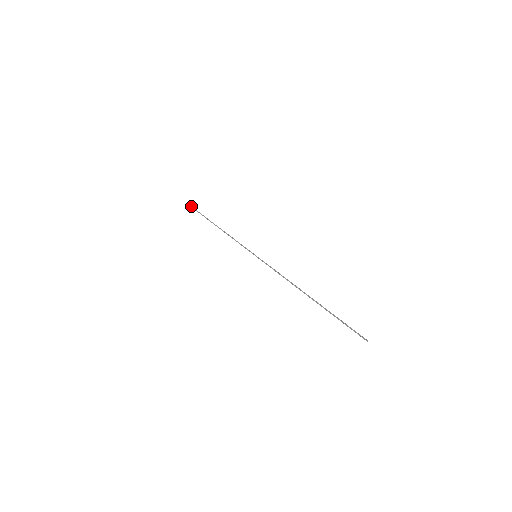
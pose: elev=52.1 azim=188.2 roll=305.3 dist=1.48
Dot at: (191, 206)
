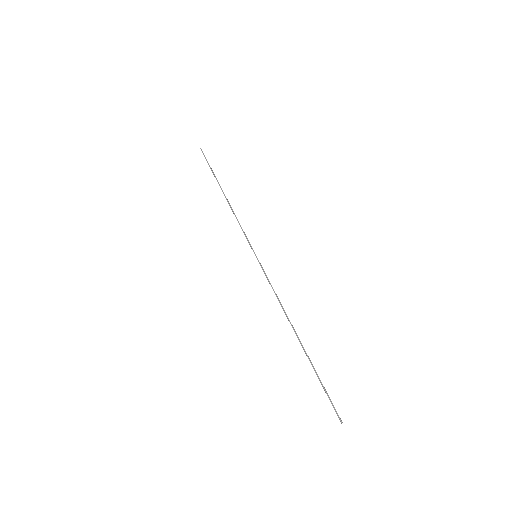
Dot at: (204, 155)
